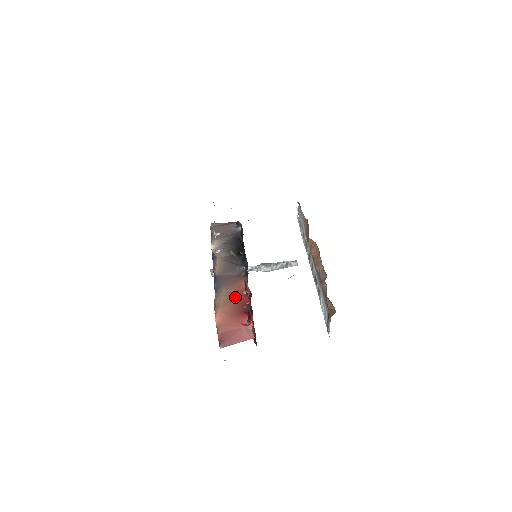
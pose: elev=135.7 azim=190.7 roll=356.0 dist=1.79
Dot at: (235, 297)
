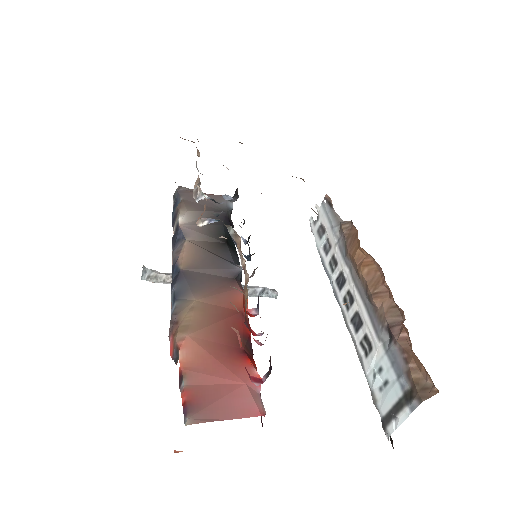
Dot at: (223, 316)
